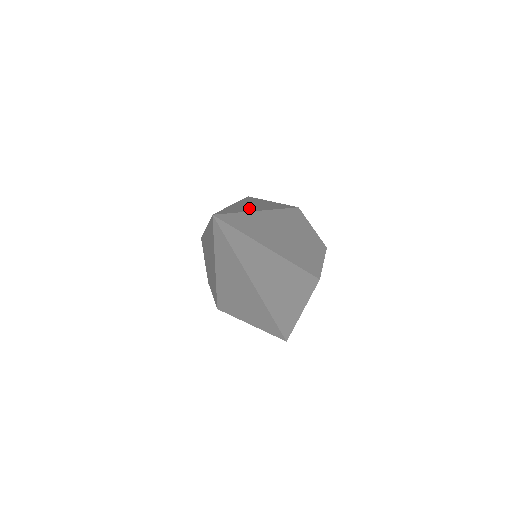
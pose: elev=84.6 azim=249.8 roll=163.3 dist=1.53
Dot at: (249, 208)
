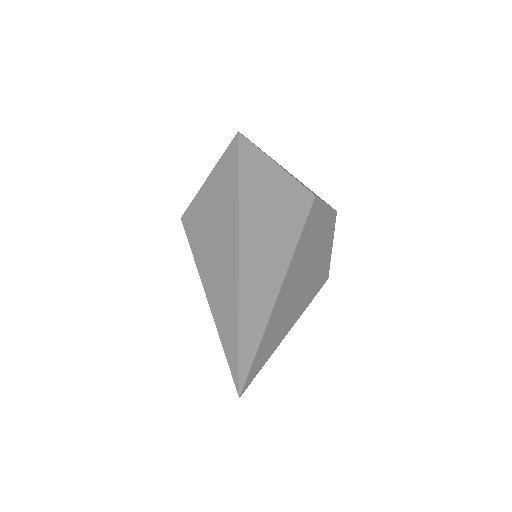
Dot at: (265, 278)
